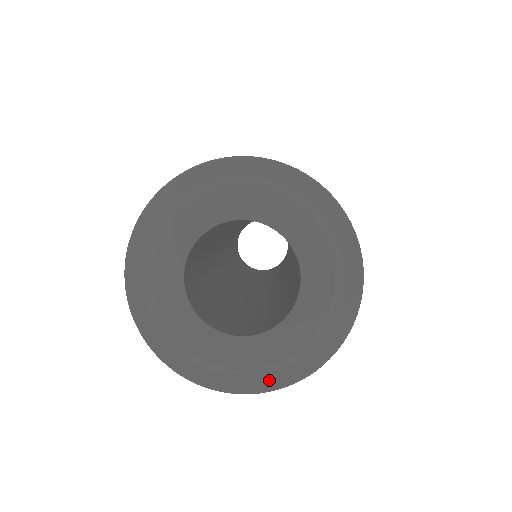
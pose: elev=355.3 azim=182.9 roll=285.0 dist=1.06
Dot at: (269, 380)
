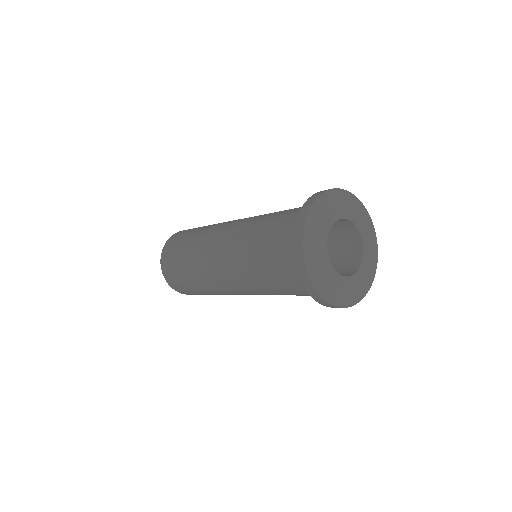
Dot at: (374, 264)
